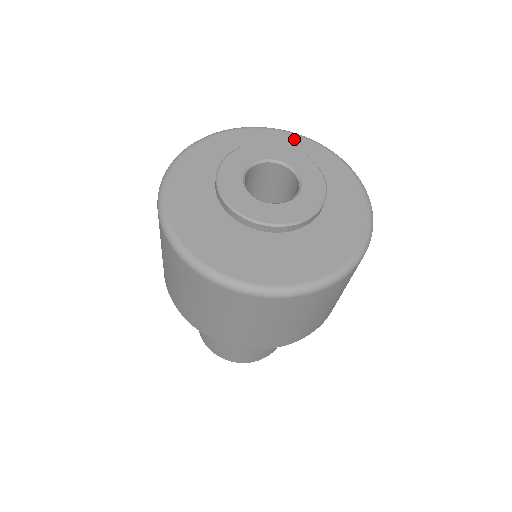
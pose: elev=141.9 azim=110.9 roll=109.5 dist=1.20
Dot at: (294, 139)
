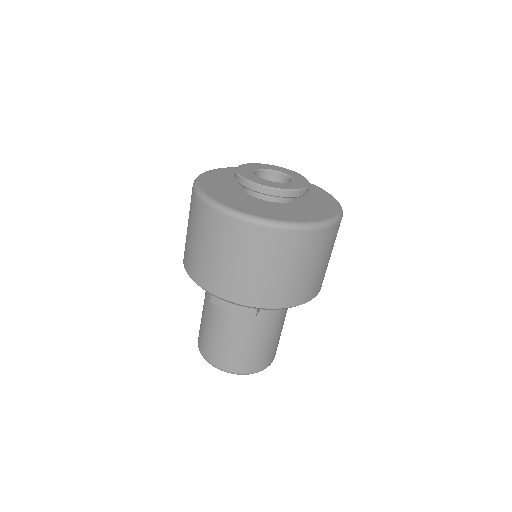
Dot at: (318, 189)
